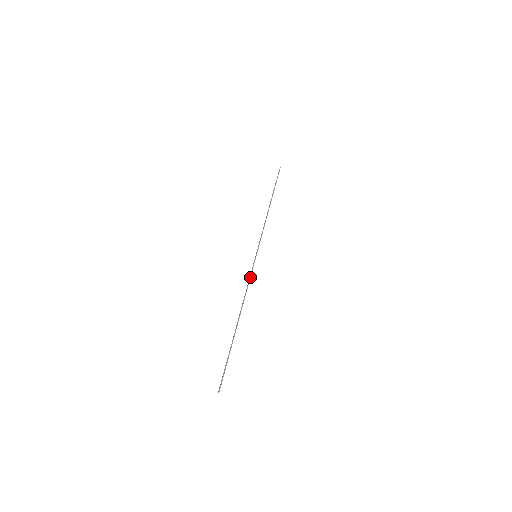
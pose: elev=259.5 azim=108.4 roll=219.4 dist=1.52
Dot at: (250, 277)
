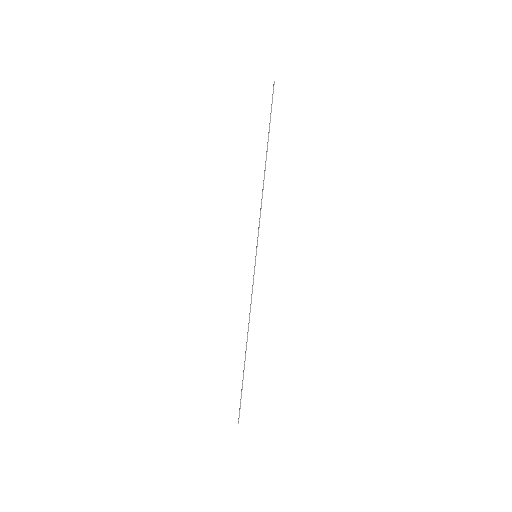
Dot at: (252, 290)
